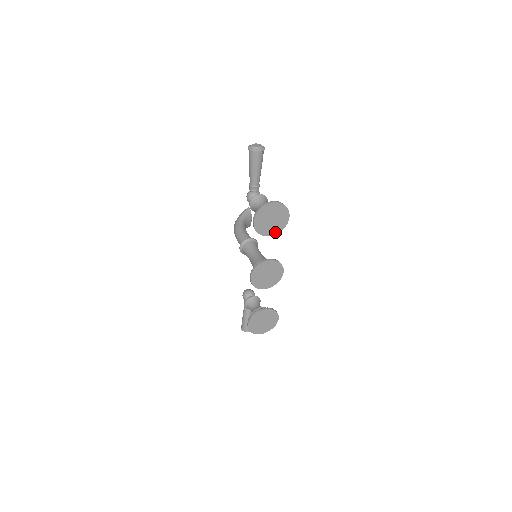
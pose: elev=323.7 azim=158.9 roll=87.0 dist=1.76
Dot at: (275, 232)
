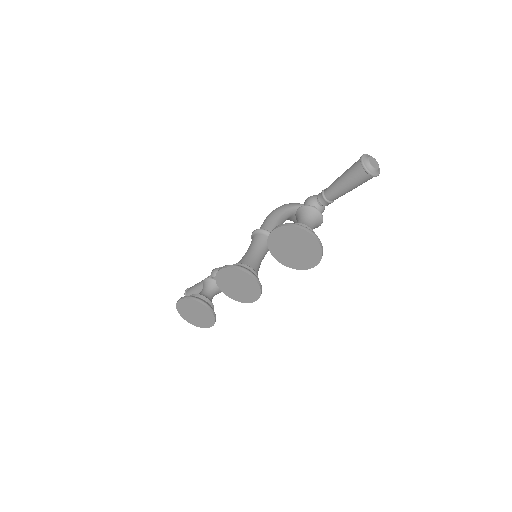
Dot at: (285, 262)
